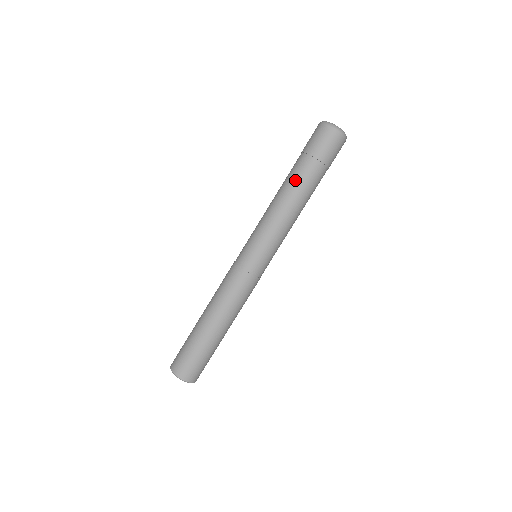
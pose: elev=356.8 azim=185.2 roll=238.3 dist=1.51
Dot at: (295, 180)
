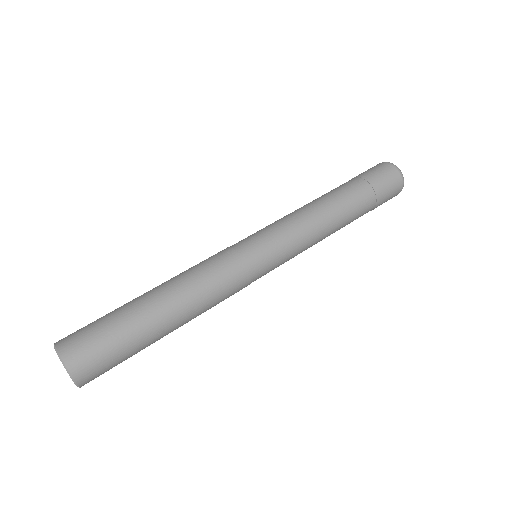
Dot at: (346, 198)
